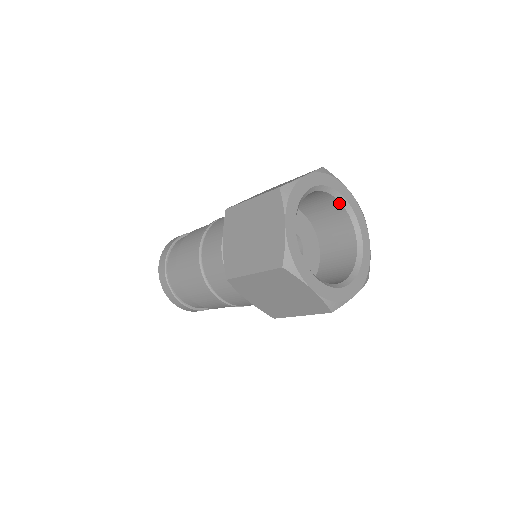
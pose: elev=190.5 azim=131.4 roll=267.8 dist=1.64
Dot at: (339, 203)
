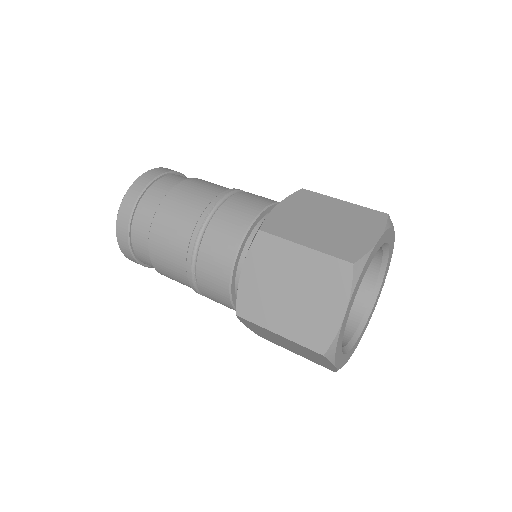
Dot at: (381, 250)
